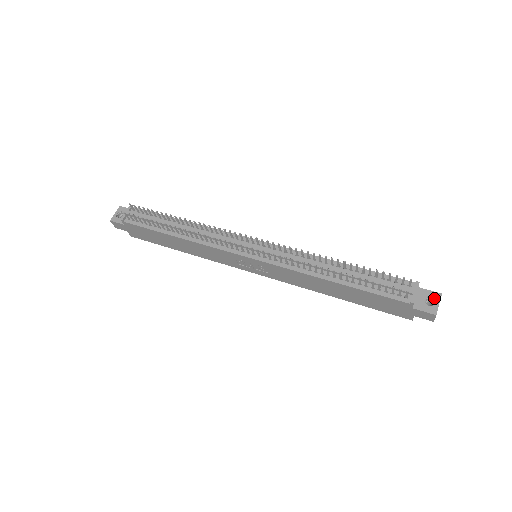
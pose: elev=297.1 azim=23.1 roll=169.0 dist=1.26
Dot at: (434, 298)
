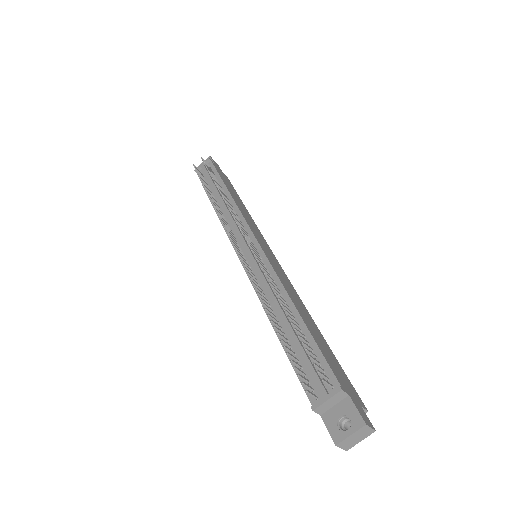
Dot at: (352, 422)
